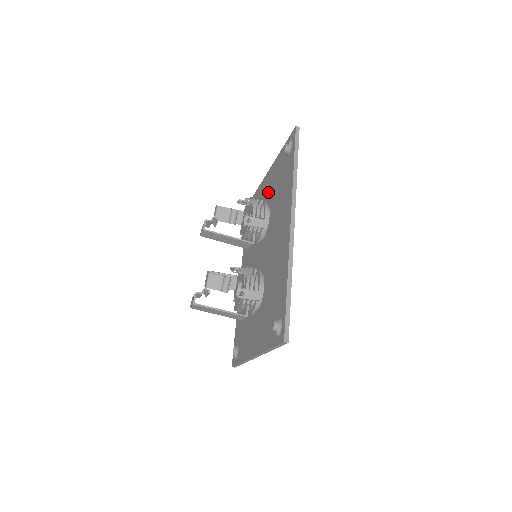
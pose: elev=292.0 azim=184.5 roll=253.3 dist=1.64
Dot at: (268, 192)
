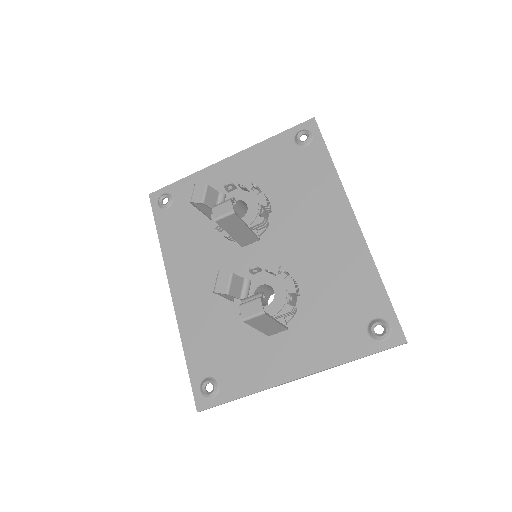
Dot at: (245, 181)
